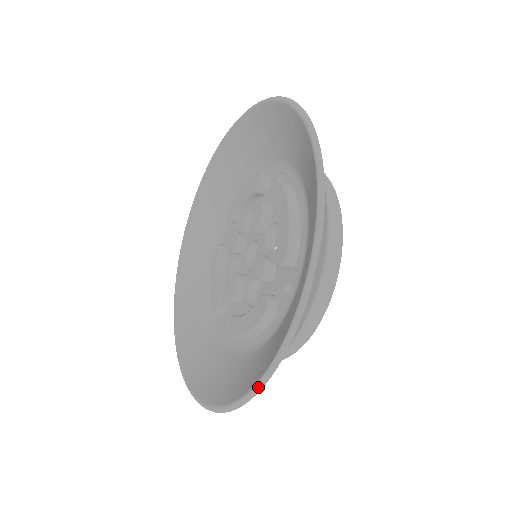
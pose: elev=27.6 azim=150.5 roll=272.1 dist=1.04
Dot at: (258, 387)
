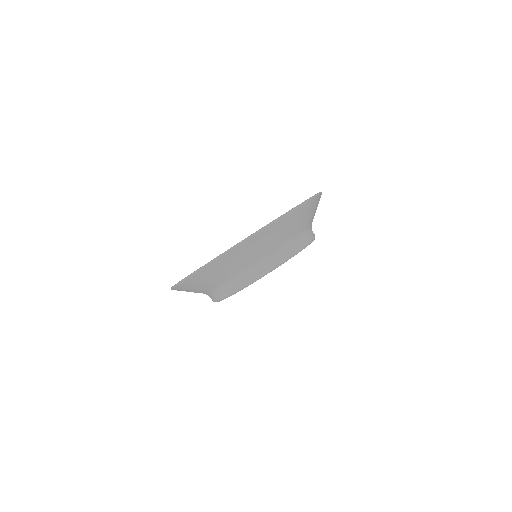
Dot at: (273, 222)
